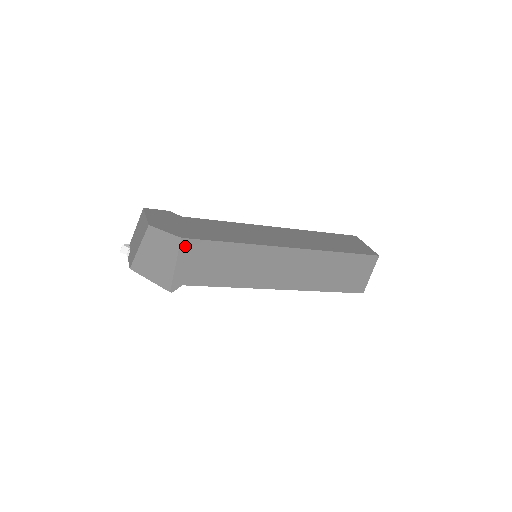
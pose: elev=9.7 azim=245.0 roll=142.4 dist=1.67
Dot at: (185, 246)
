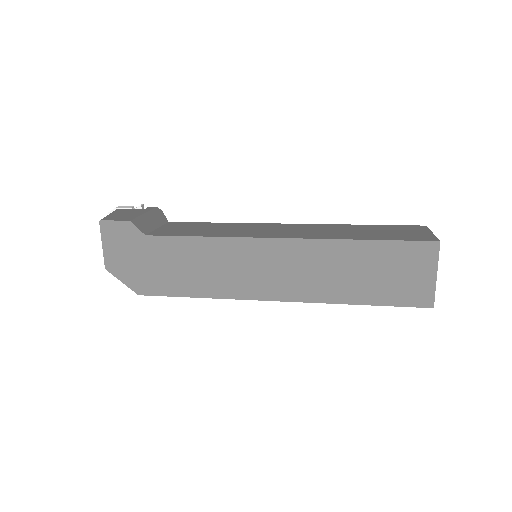
Dot at: occluded
